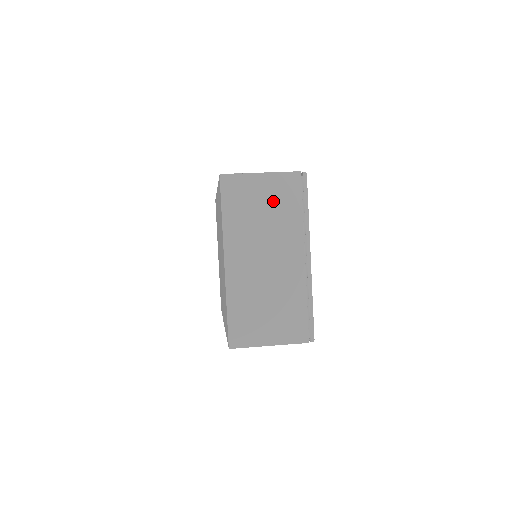
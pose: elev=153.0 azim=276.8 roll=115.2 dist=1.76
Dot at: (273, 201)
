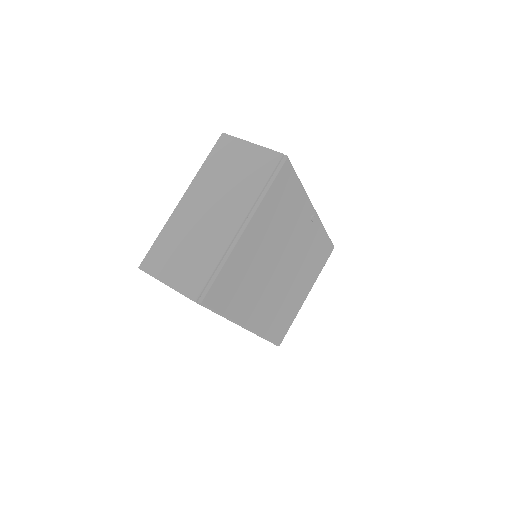
Dot at: (246, 168)
